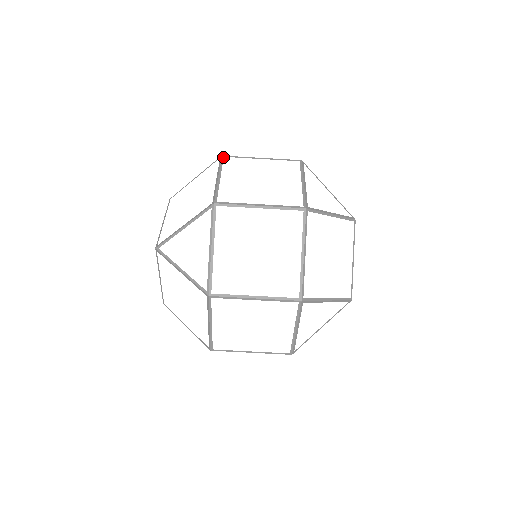
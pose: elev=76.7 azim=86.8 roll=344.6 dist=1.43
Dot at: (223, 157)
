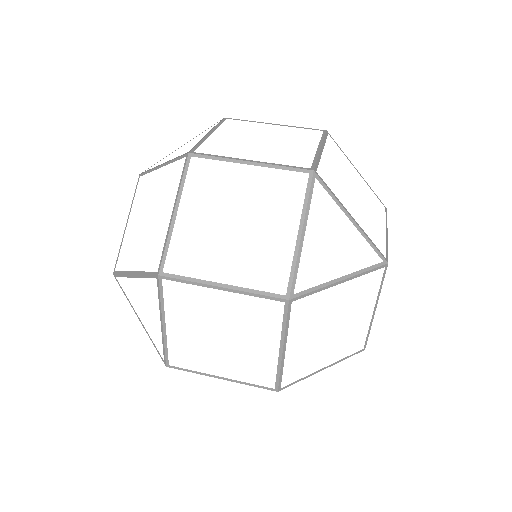
Dot at: occluded
